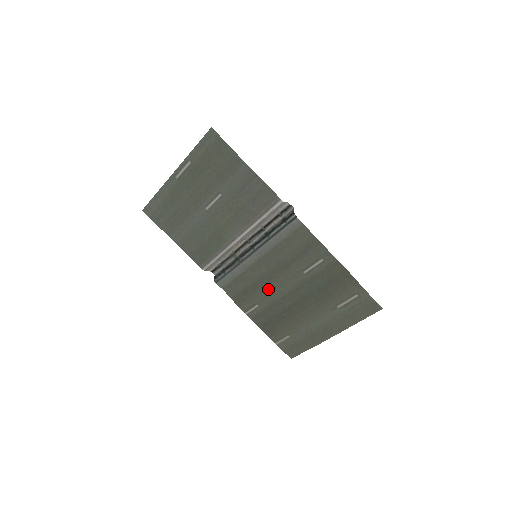
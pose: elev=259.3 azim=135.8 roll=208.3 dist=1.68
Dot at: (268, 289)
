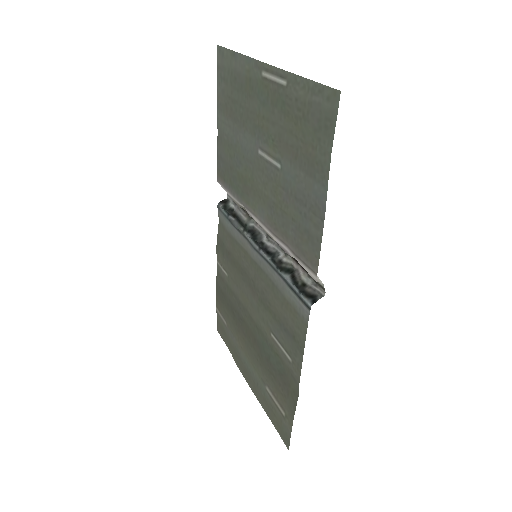
Dot at: (242, 284)
